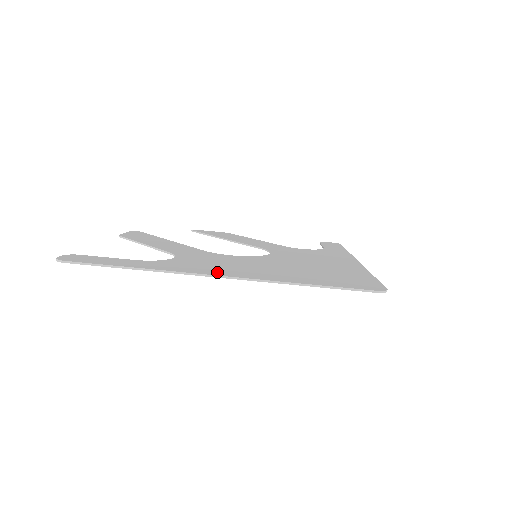
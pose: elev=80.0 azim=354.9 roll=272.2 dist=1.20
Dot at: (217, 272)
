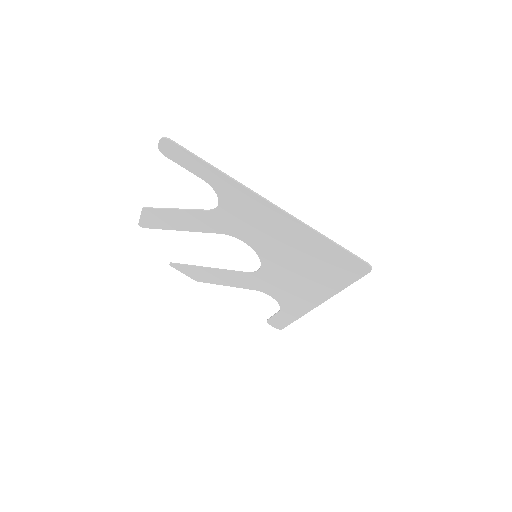
Dot at: (266, 206)
